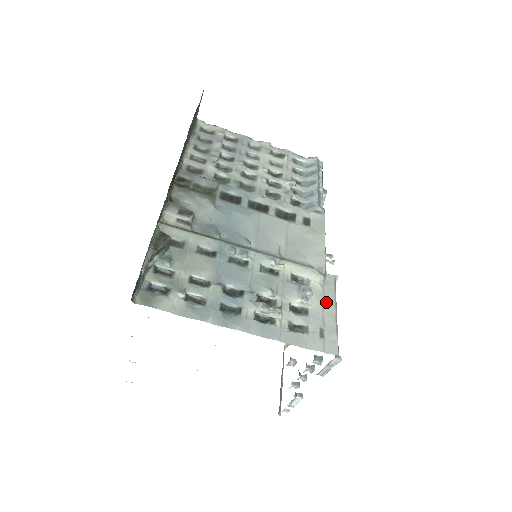
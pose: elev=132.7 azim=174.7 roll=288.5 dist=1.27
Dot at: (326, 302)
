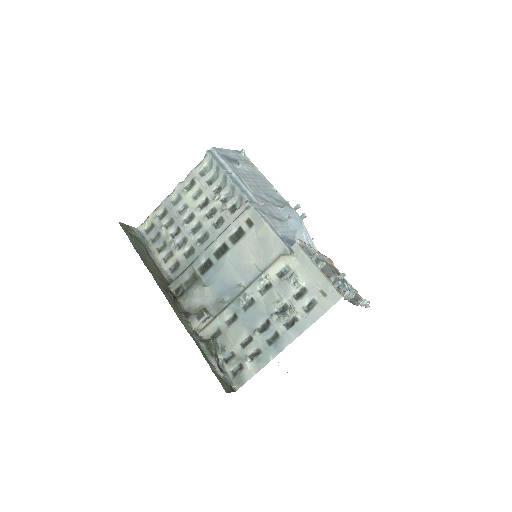
Dot at: (308, 269)
